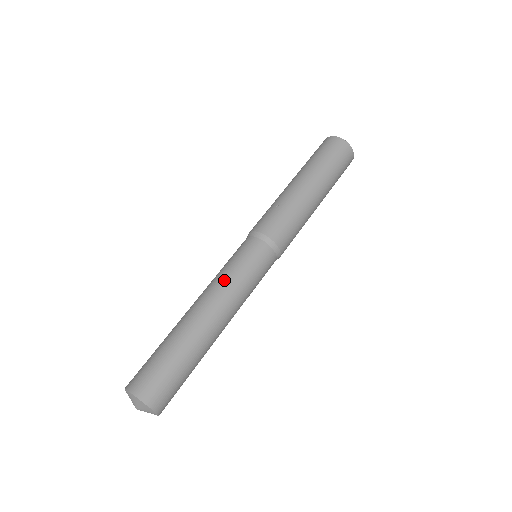
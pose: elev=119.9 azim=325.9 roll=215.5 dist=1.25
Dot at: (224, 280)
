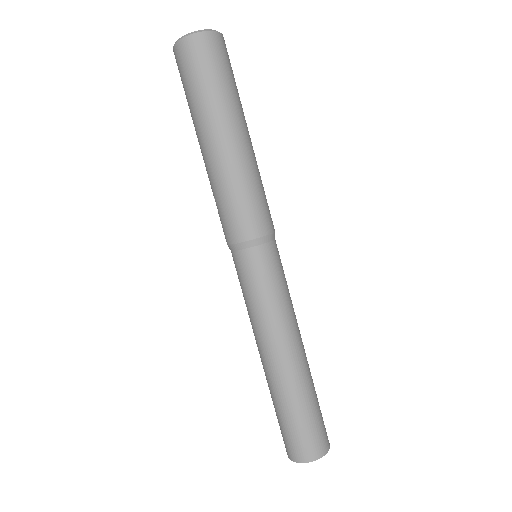
Dot at: (251, 318)
